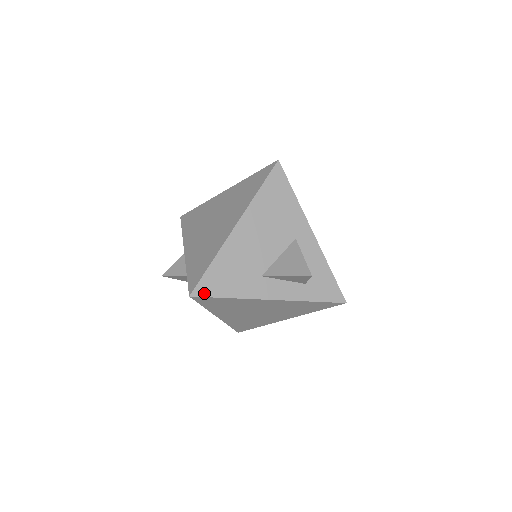
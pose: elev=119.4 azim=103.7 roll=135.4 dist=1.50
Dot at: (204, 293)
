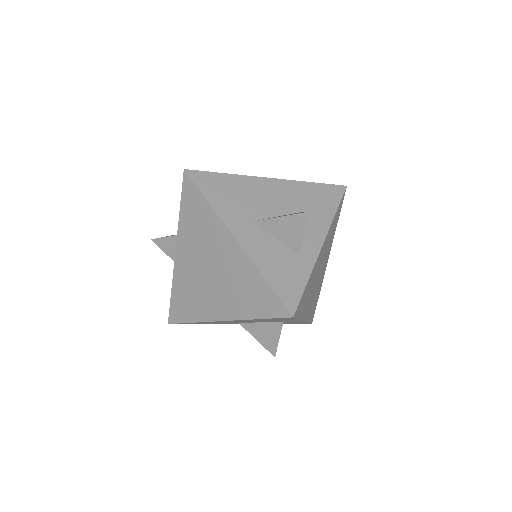
Dot at: occluded
